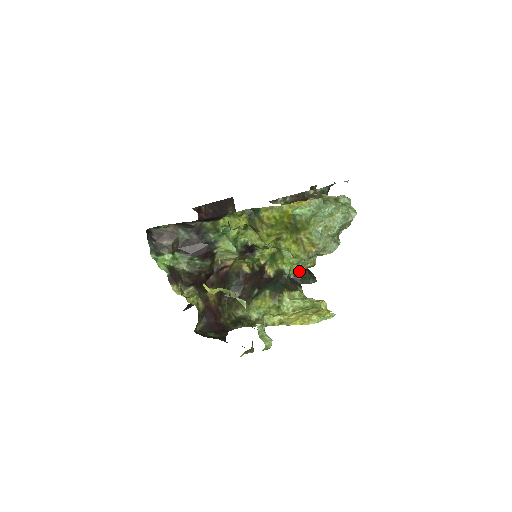
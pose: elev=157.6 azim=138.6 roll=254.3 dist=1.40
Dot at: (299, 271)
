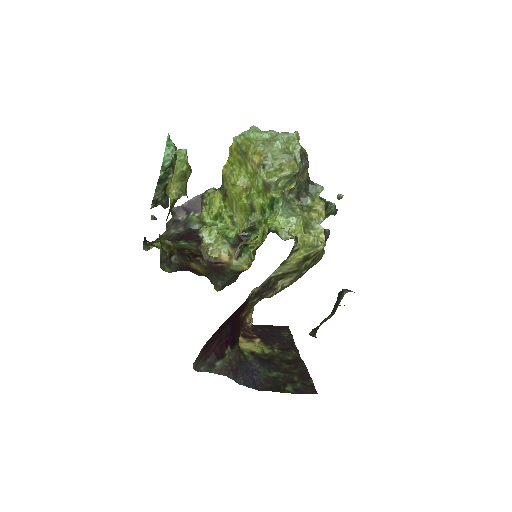
Dot at: occluded
